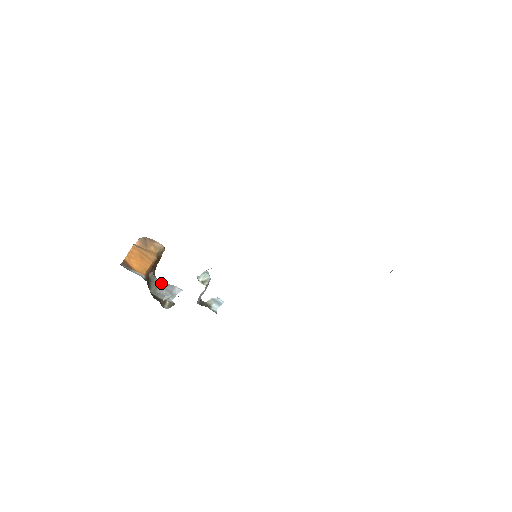
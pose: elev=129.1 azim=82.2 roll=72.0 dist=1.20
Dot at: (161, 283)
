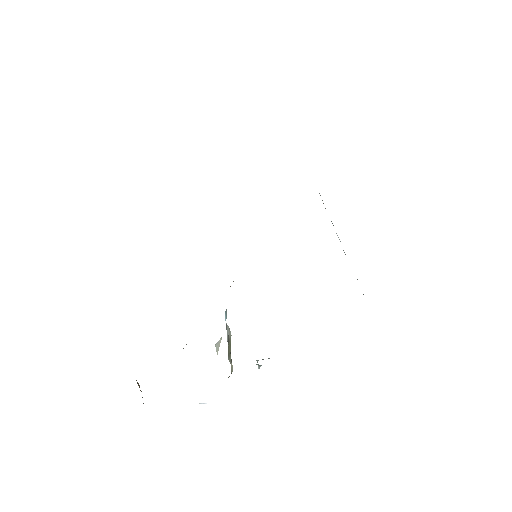
Dot at: occluded
